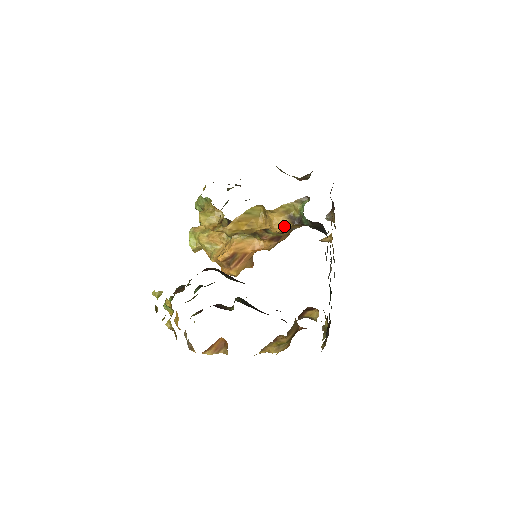
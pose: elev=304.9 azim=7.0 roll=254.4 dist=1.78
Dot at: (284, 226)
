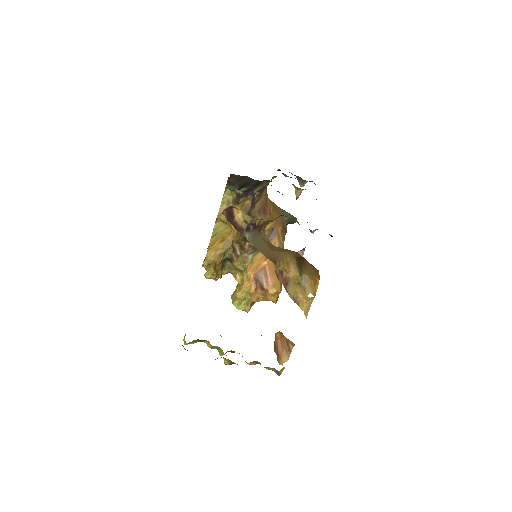
Dot at: occluded
